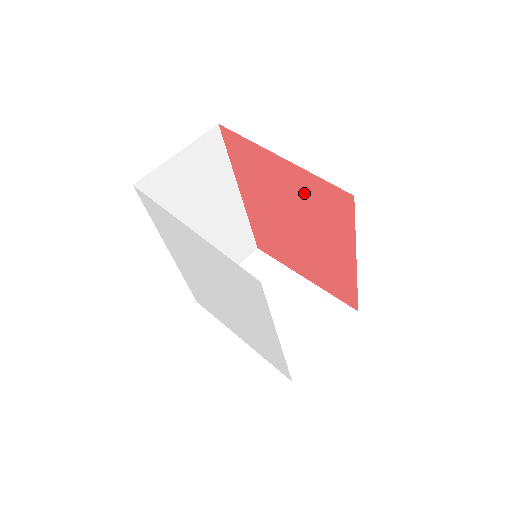
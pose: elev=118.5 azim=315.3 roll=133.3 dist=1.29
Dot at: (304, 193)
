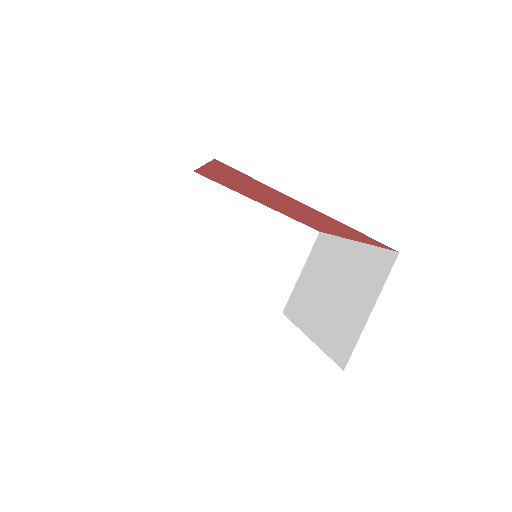
Dot at: (327, 220)
